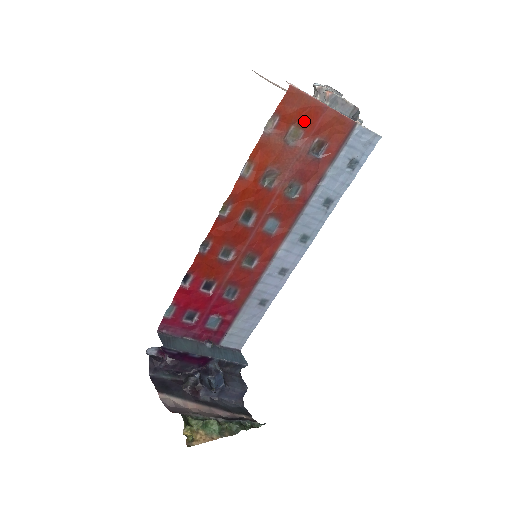
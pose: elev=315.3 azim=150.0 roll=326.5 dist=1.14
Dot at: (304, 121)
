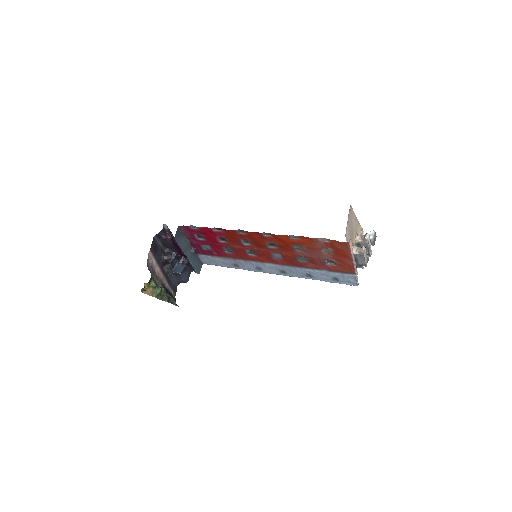
Dot at: (338, 253)
